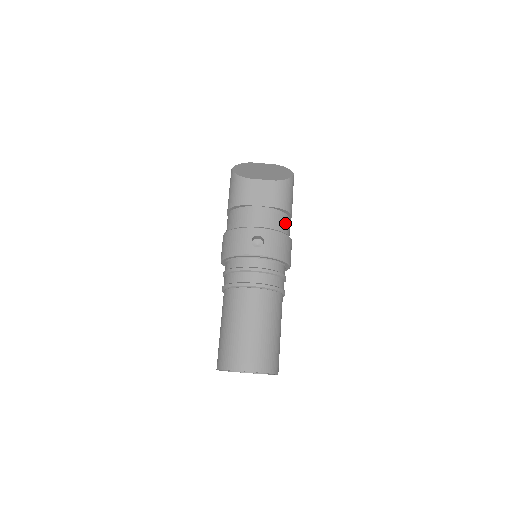
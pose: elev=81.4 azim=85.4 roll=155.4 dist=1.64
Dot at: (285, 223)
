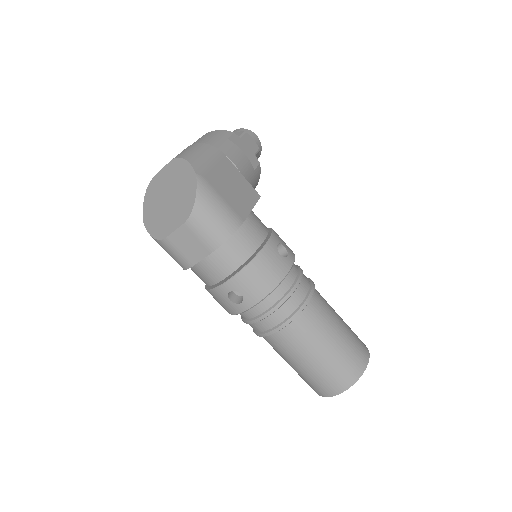
Dot at: (242, 243)
